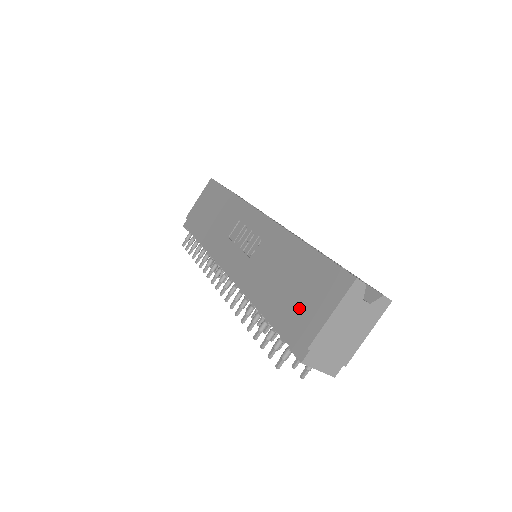
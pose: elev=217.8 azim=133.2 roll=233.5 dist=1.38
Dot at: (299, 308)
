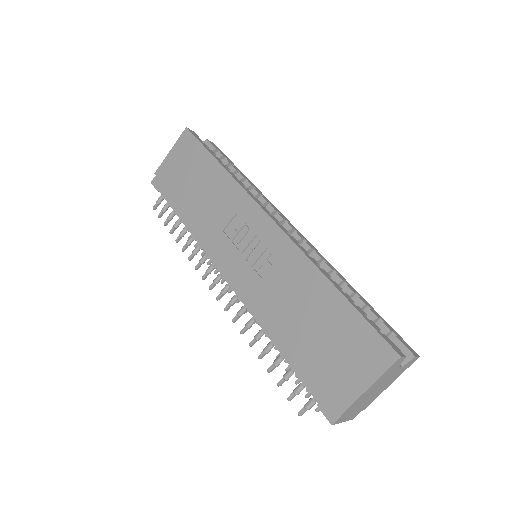
Dot at: (328, 364)
